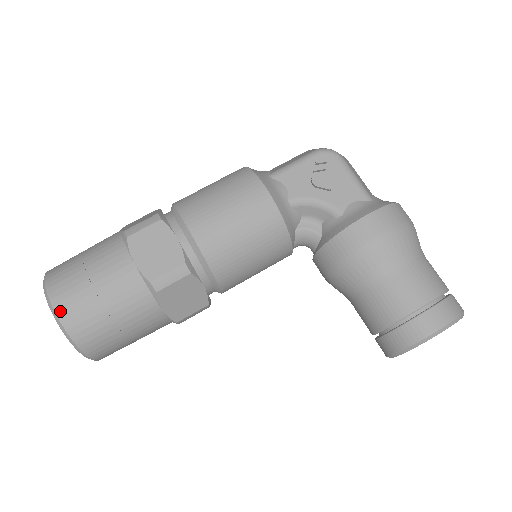
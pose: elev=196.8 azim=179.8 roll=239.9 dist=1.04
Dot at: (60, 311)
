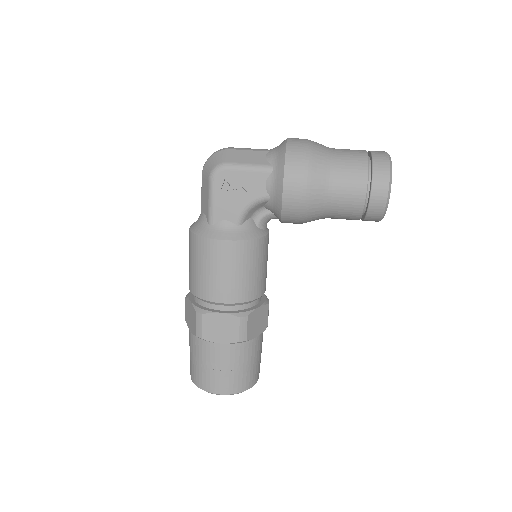
Dot at: (224, 392)
